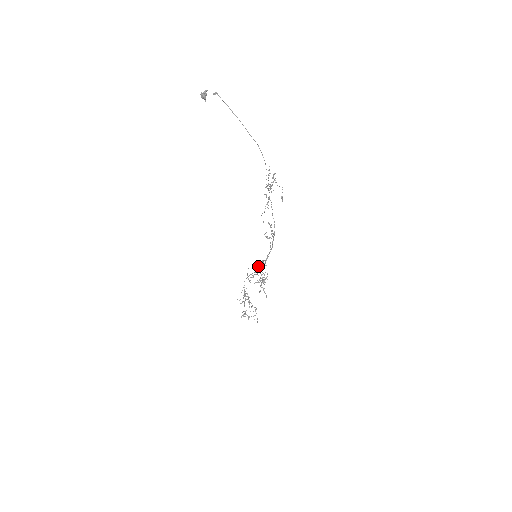
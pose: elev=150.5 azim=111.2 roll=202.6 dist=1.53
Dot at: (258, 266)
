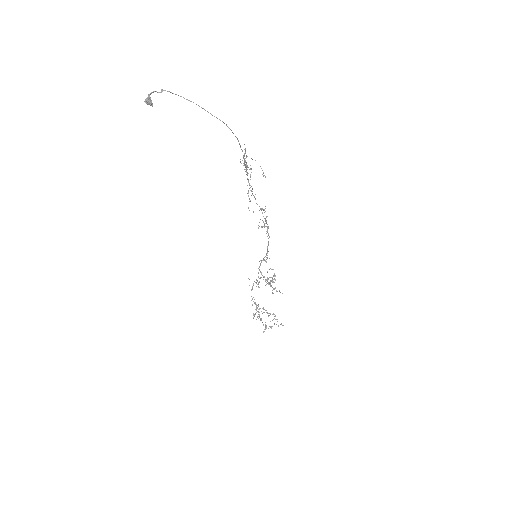
Dot at: (259, 269)
